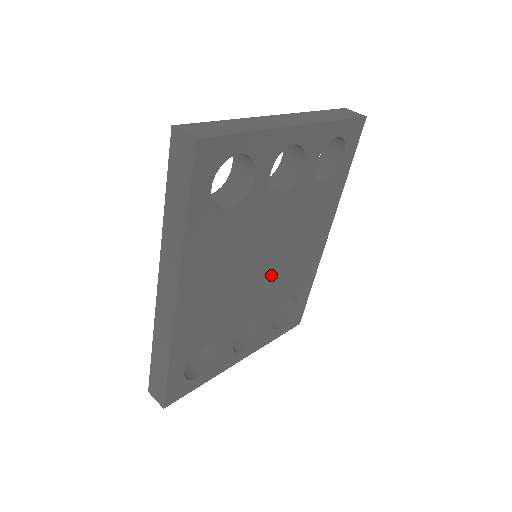
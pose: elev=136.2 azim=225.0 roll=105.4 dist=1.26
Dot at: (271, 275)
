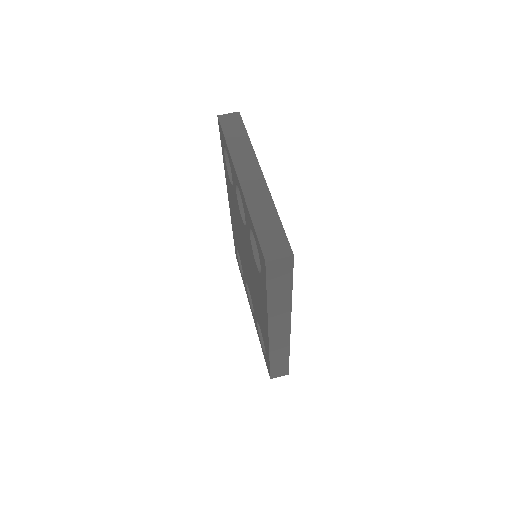
Dot at: occluded
